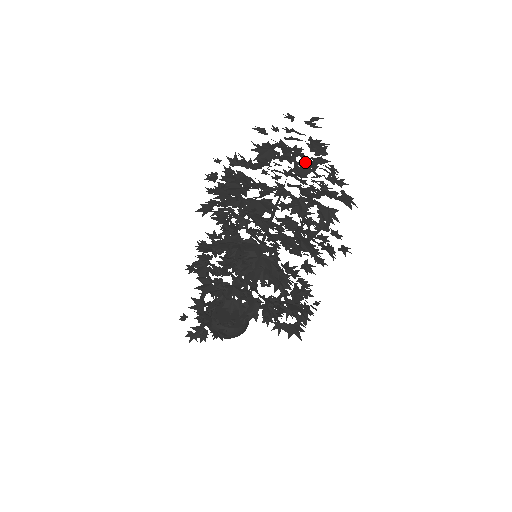
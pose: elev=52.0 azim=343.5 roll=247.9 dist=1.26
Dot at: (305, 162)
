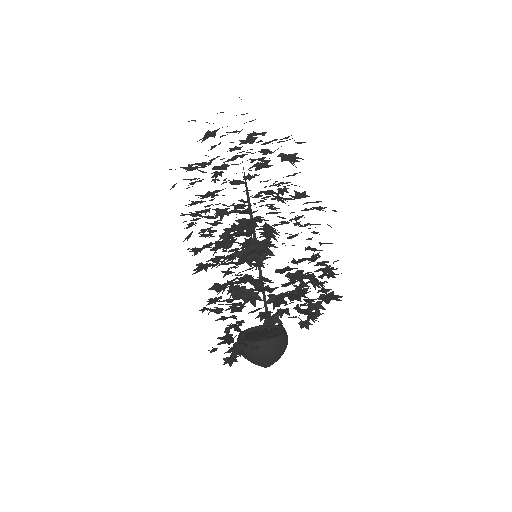
Dot at: (248, 135)
